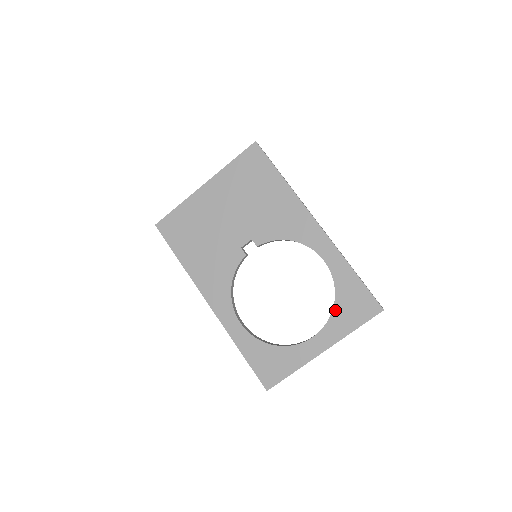
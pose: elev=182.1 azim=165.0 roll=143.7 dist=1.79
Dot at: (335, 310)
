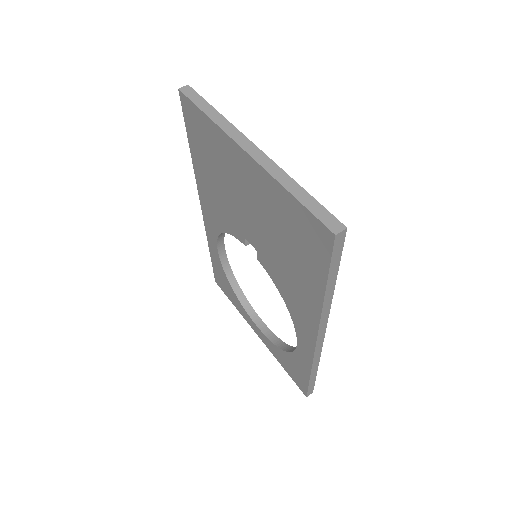
Dot at: (279, 350)
